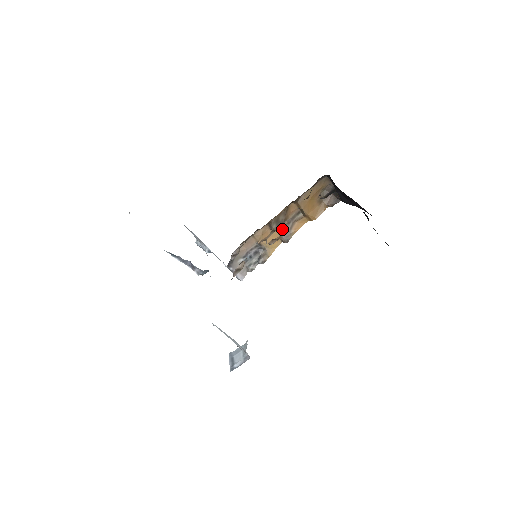
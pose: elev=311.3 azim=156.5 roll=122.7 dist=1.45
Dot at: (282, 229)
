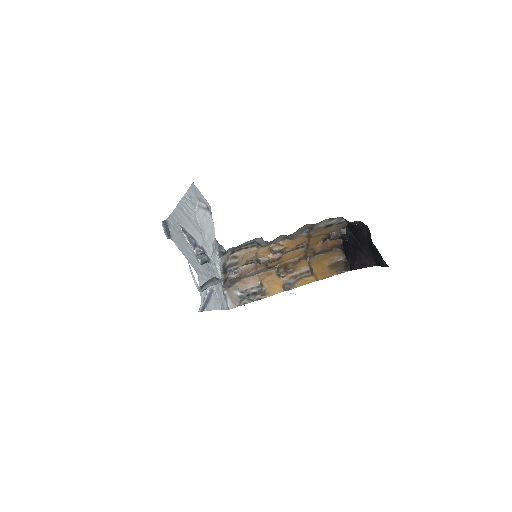
Dot at: (288, 279)
